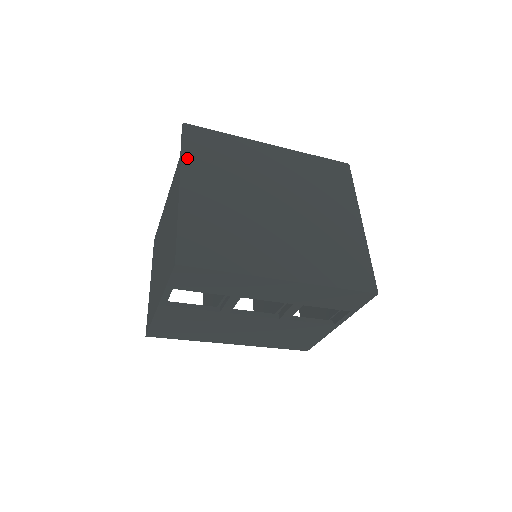
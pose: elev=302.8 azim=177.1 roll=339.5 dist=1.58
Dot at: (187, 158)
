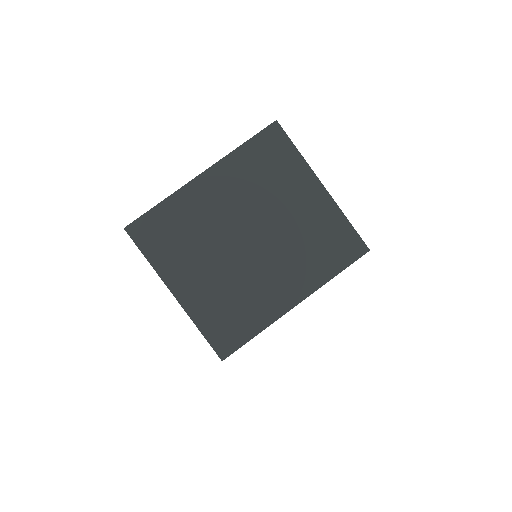
Dot at: (156, 263)
